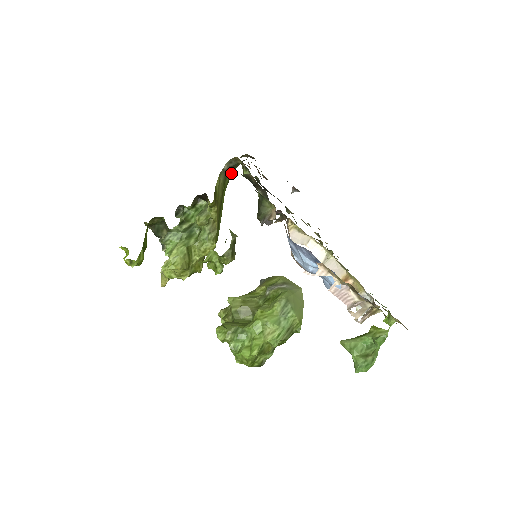
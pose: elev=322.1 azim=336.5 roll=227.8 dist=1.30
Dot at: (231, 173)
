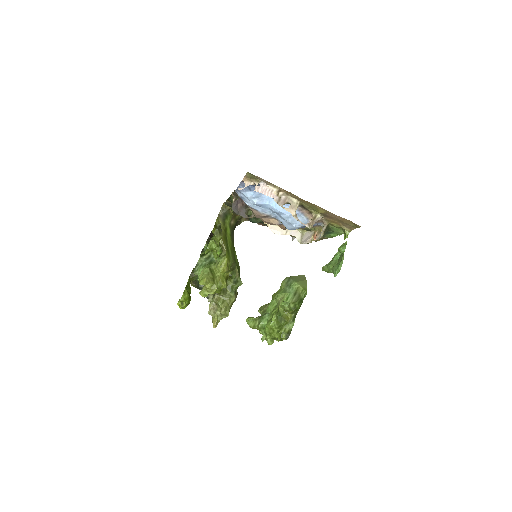
Dot at: (229, 220)
